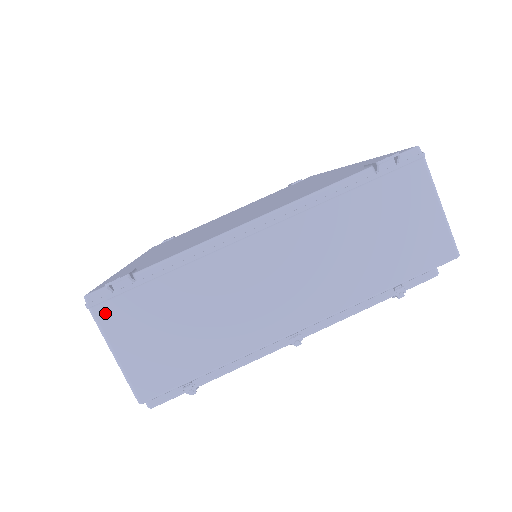
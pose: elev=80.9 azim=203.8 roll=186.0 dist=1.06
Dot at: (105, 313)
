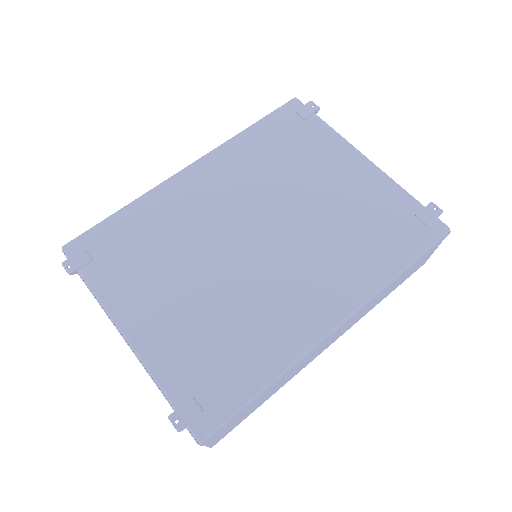
Dot at: occluded
